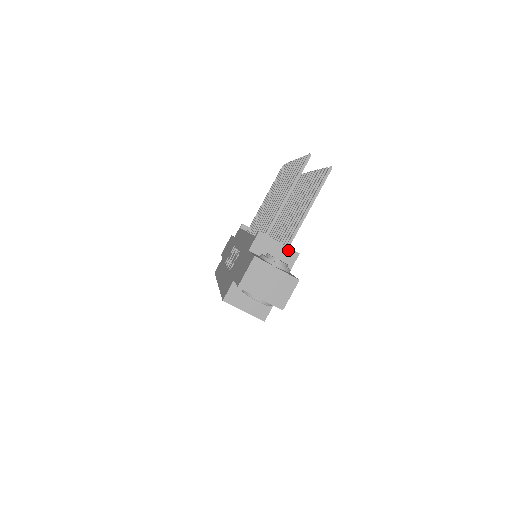
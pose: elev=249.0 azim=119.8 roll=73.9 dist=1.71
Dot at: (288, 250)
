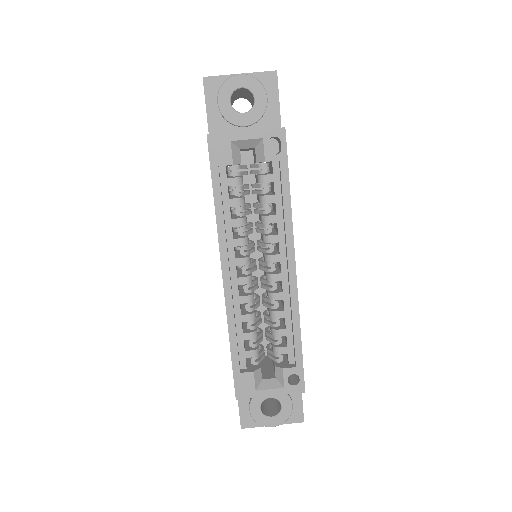
Dot at: occluded
